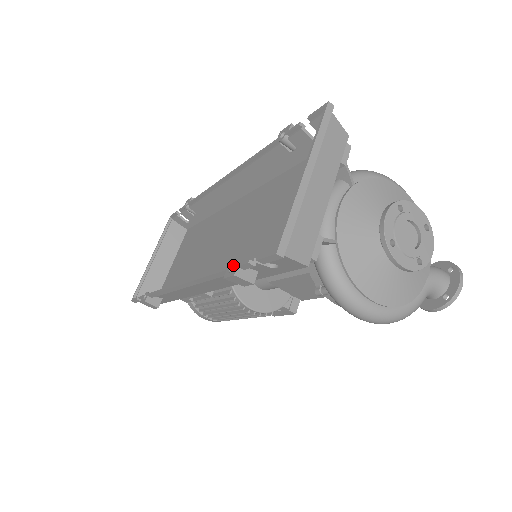
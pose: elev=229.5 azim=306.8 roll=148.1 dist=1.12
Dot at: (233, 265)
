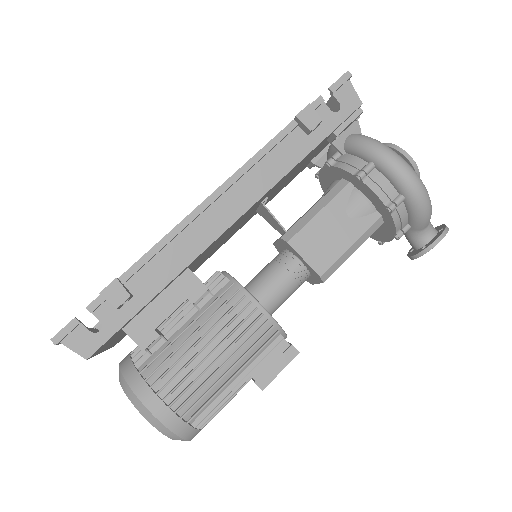
Dot at: occluded
